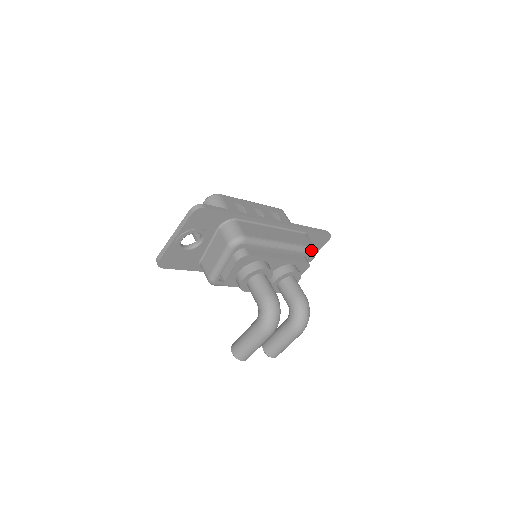
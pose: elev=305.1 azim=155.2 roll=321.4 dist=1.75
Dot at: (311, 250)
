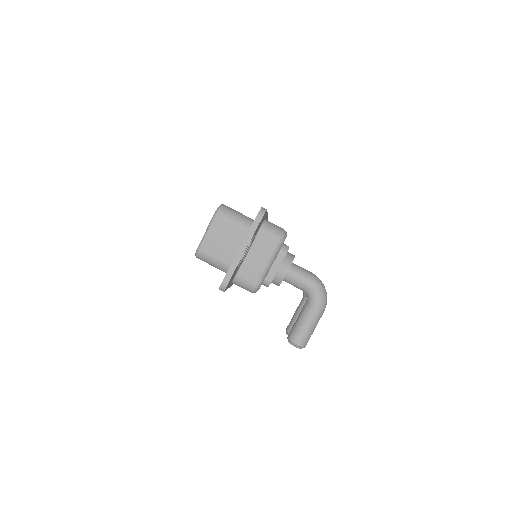
Dot at: occluded
